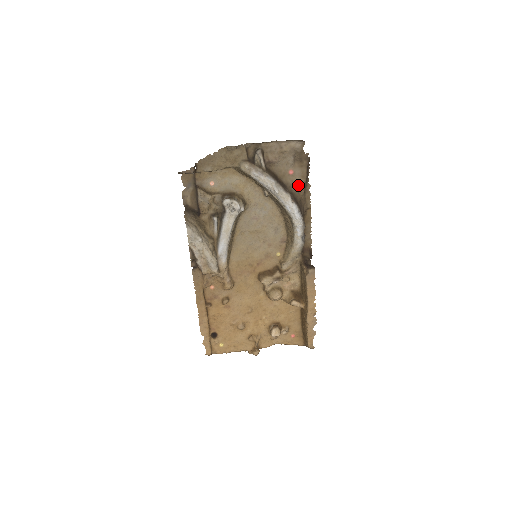
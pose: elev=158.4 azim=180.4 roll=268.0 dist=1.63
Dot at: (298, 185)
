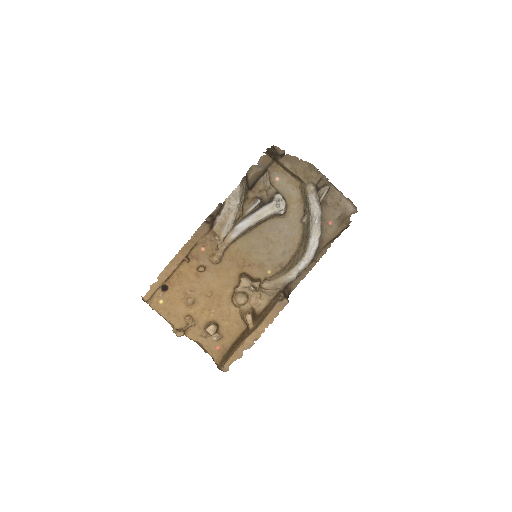
Dot at: (326, 236)
